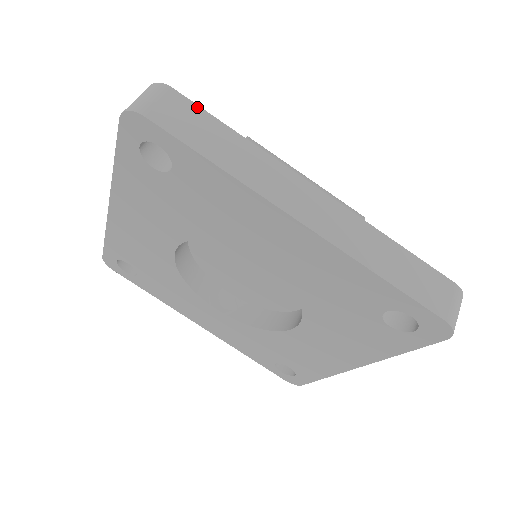
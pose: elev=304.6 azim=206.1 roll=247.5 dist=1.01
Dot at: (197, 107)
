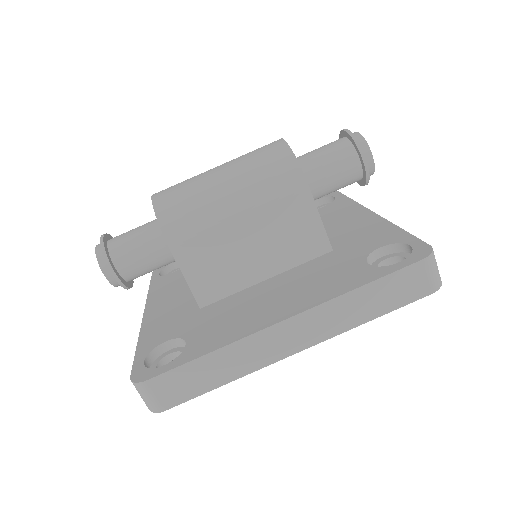
Dot at: (172, 372)
